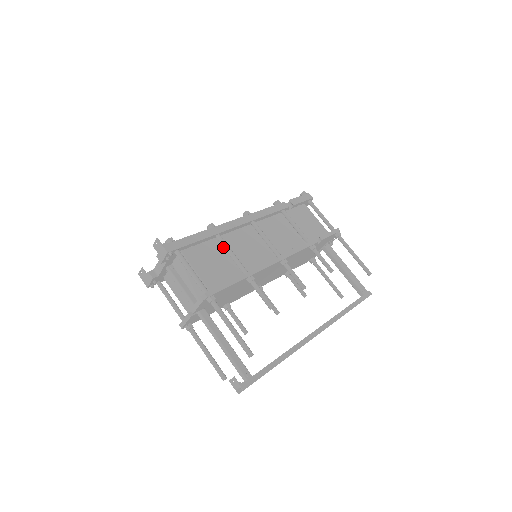
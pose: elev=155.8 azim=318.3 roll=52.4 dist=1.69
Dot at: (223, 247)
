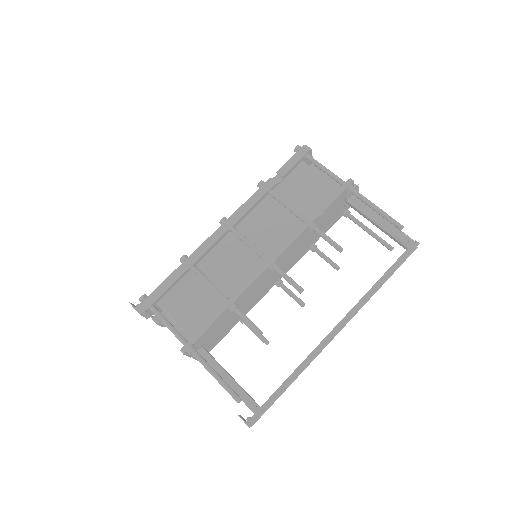
Dot at: (201, 277)
